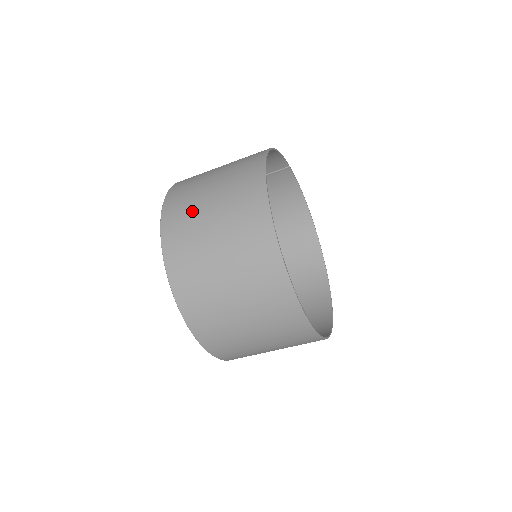
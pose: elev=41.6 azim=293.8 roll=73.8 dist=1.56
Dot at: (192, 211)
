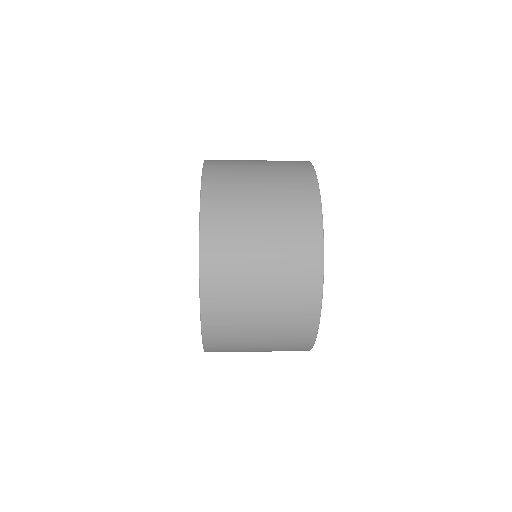
Dot at: (239, 184)
